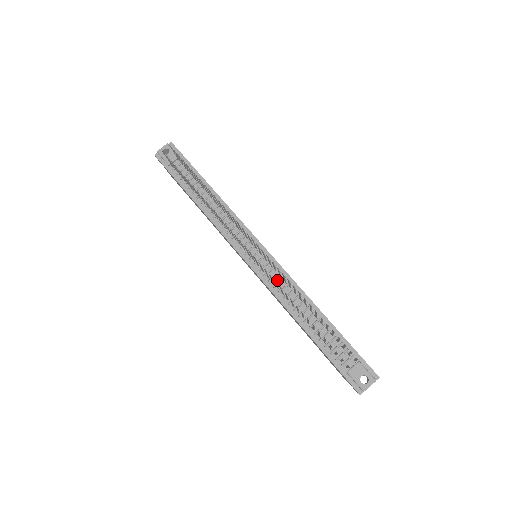
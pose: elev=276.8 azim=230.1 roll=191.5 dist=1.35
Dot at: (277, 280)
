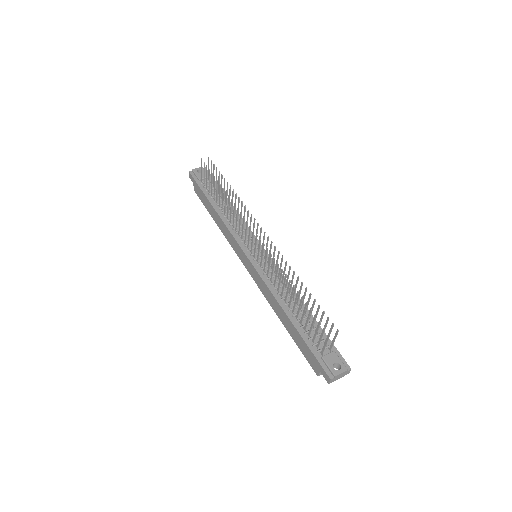
Dot at: occluded
